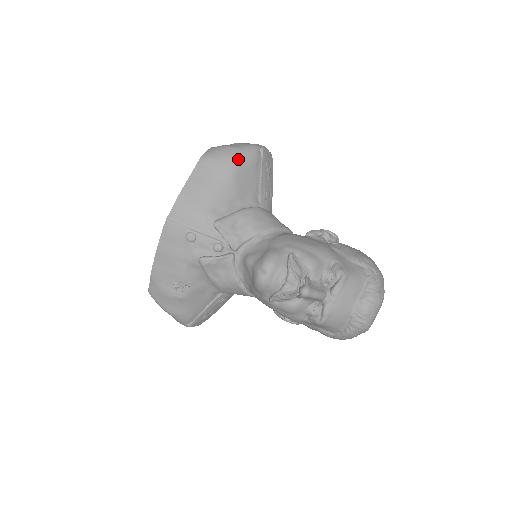
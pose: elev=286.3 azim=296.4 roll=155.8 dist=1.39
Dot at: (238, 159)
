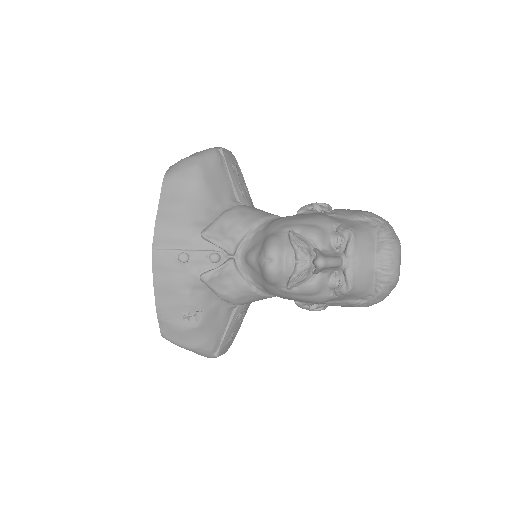
Dot at: (201, 165)
